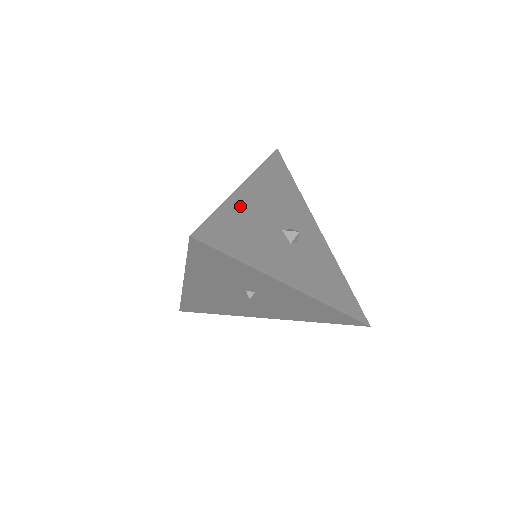
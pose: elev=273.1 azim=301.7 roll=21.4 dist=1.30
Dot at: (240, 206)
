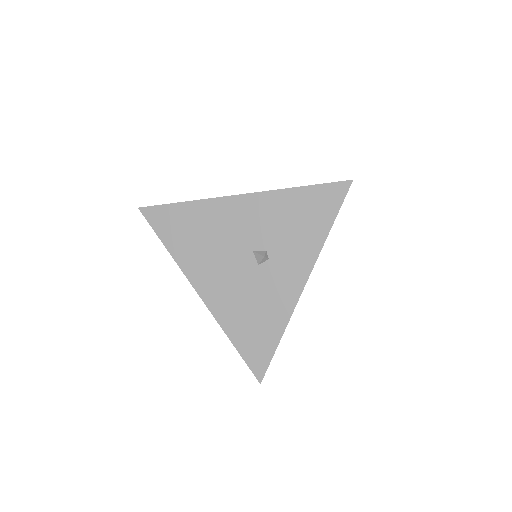
Dot at: occluded
